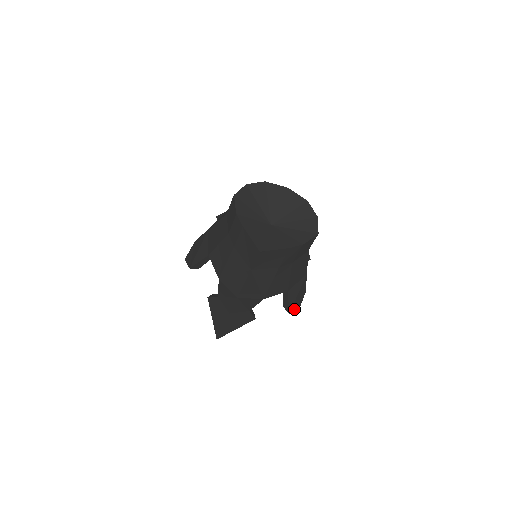
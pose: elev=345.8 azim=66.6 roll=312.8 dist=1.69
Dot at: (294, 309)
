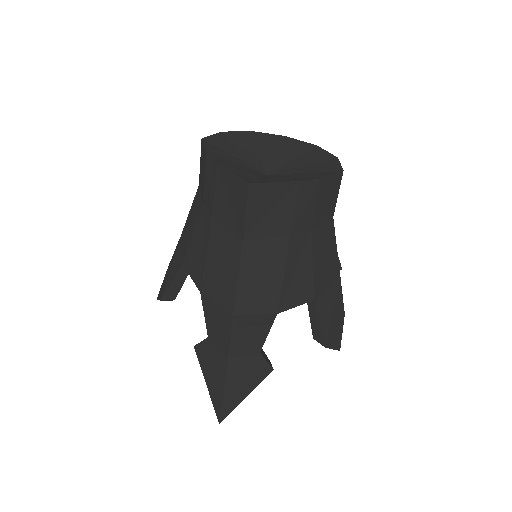
Dot at: (332, 343)
